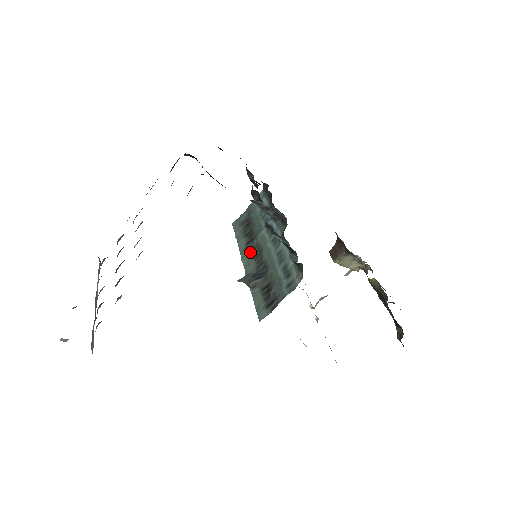
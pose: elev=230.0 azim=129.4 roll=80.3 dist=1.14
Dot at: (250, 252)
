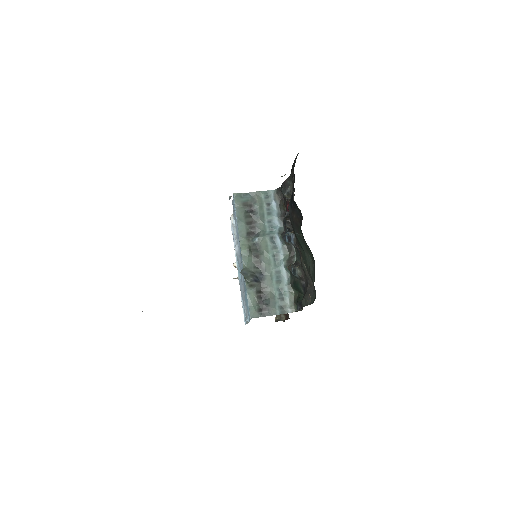
Dot at: (250, 246)
